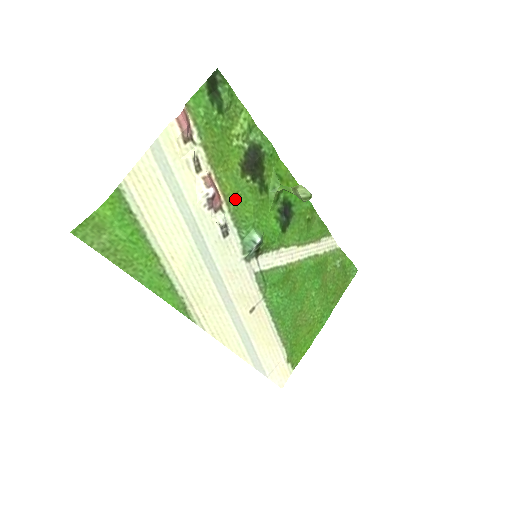
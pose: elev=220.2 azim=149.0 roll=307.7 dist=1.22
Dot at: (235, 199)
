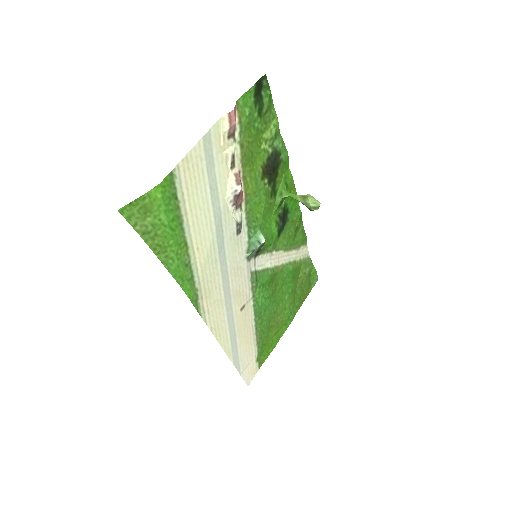
Dot at: (252, 199)
